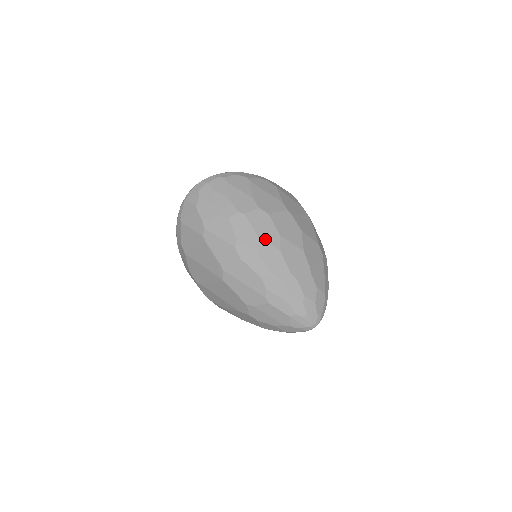
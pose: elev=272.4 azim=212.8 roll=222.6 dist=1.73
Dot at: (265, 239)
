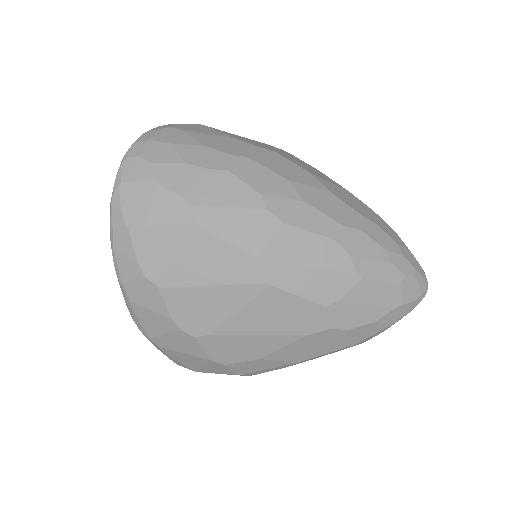
Dot at: (300, 182)
